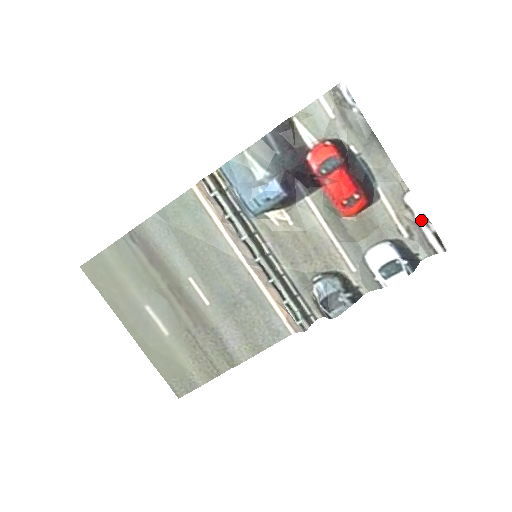
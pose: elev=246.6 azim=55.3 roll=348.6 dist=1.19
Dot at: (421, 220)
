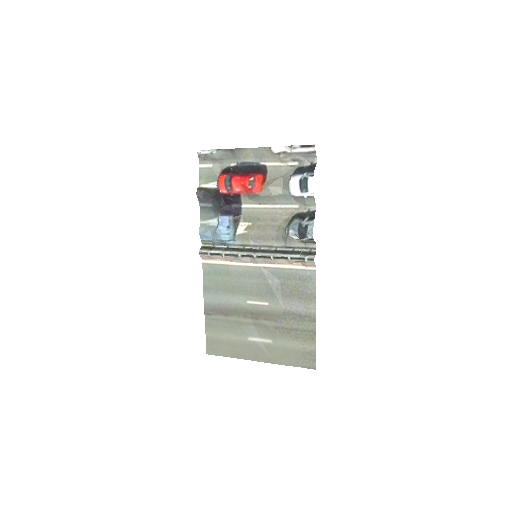
Dot at: (290, 150)
